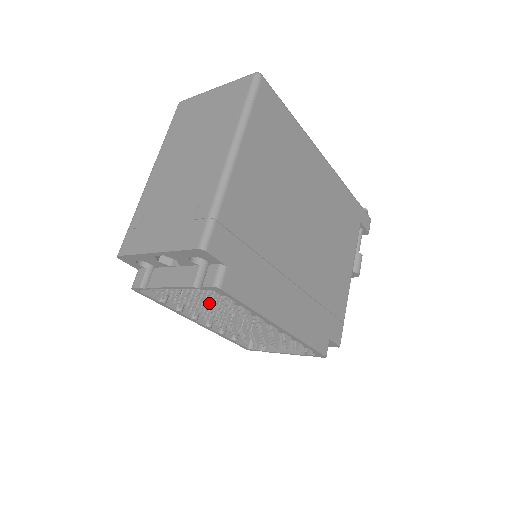
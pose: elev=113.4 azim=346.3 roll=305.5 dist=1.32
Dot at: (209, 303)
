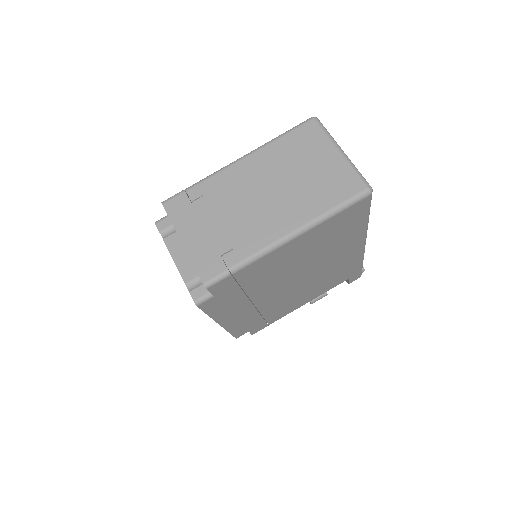
Dot at: occluded
